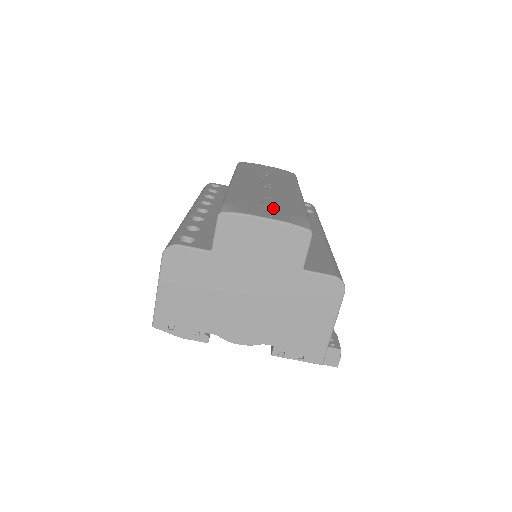
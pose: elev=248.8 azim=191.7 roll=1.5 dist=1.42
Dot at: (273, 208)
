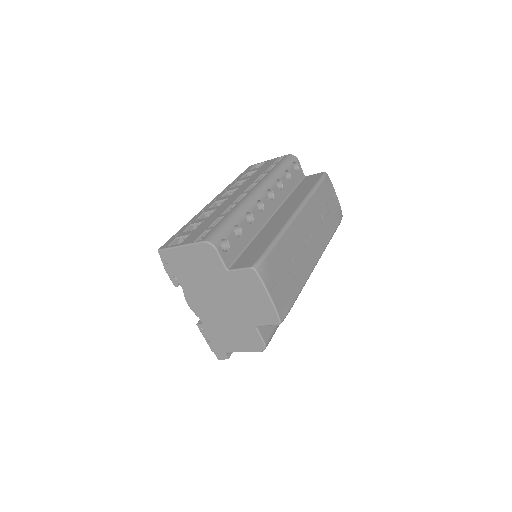
Dot at: (284, 282)
